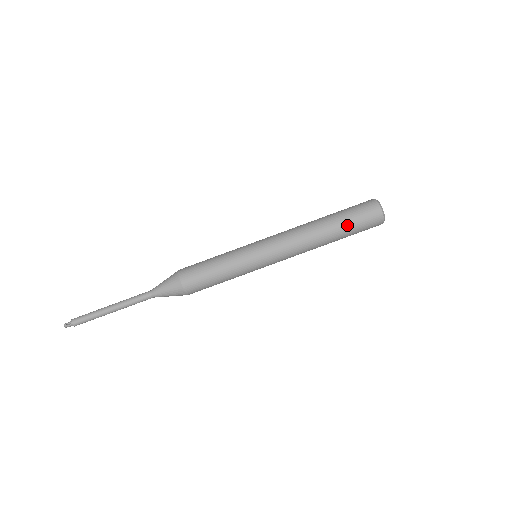
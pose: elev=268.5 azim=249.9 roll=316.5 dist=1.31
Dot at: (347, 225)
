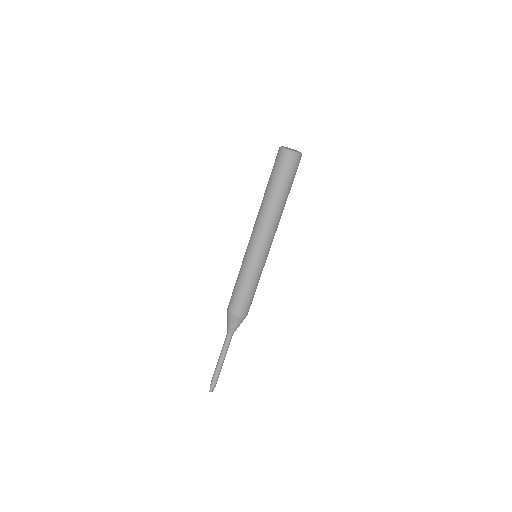
Dot at: (276, 183)
